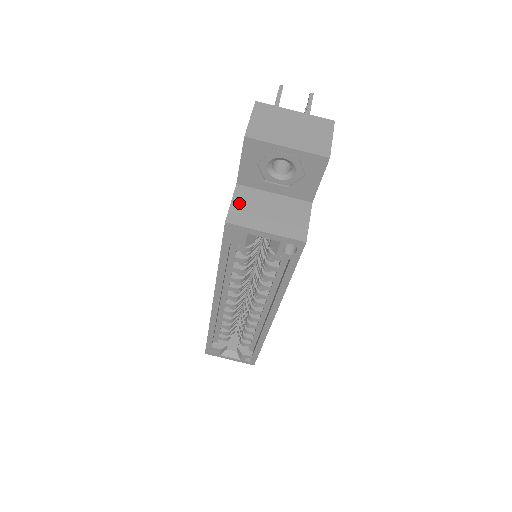
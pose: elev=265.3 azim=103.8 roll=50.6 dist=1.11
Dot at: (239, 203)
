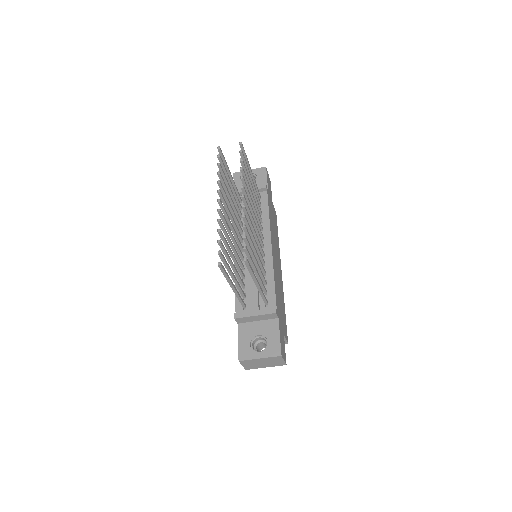
Dot at: occluded
